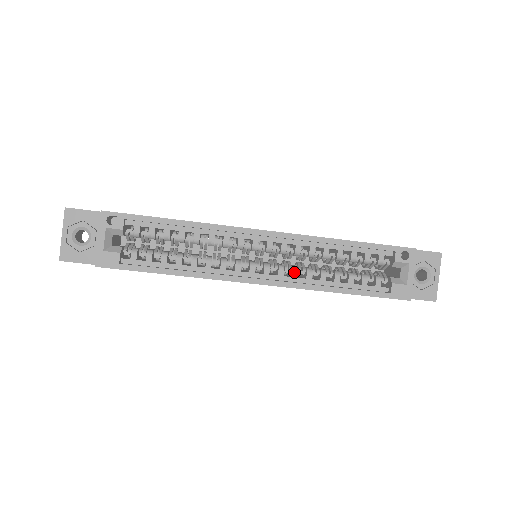
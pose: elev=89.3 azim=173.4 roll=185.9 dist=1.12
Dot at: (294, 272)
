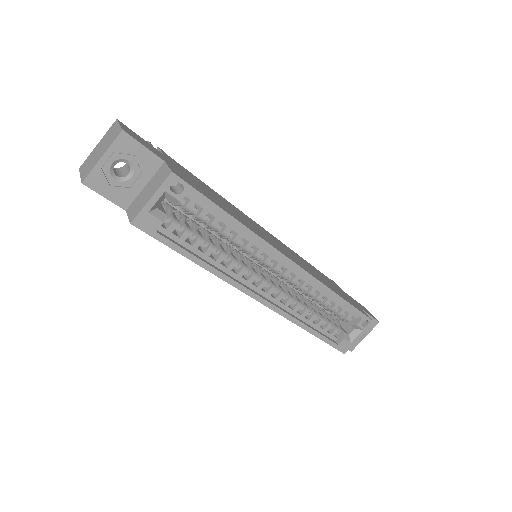
Dot at: (289, 301)
